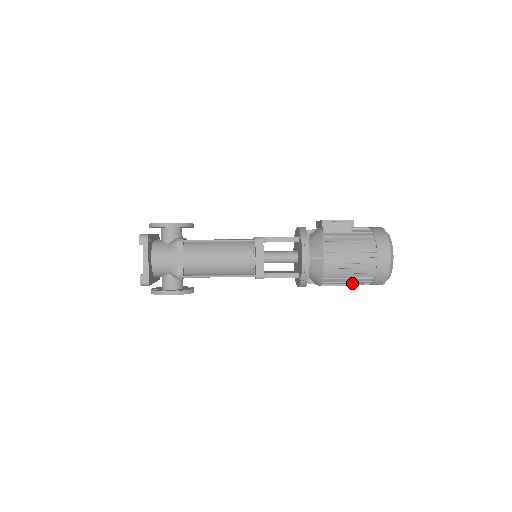
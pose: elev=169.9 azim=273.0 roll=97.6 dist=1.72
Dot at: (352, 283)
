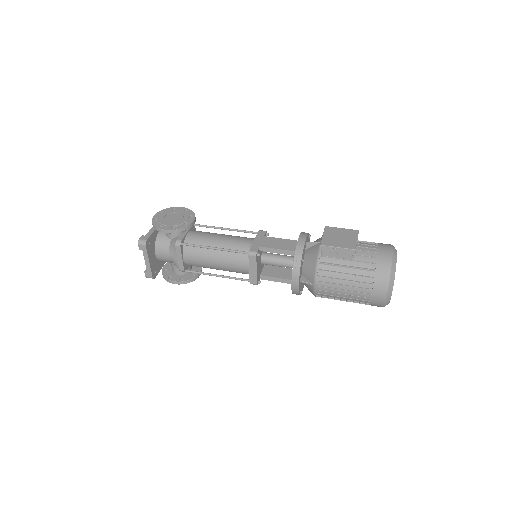
Dot at: occluded
